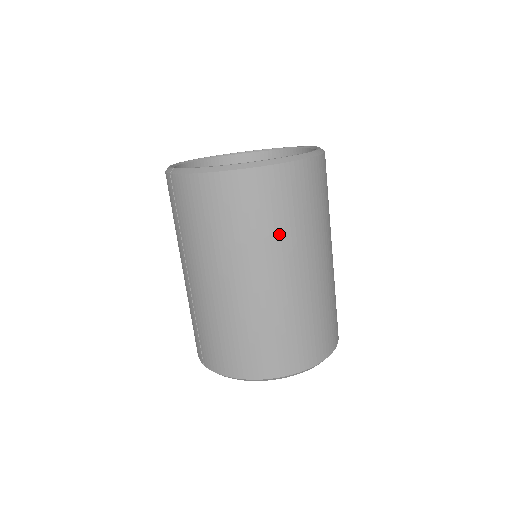
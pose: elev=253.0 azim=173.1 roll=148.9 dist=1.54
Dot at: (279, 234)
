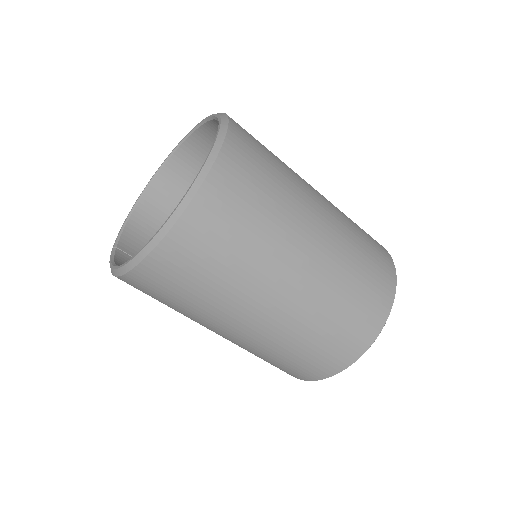
Dot at: (211, 301)
